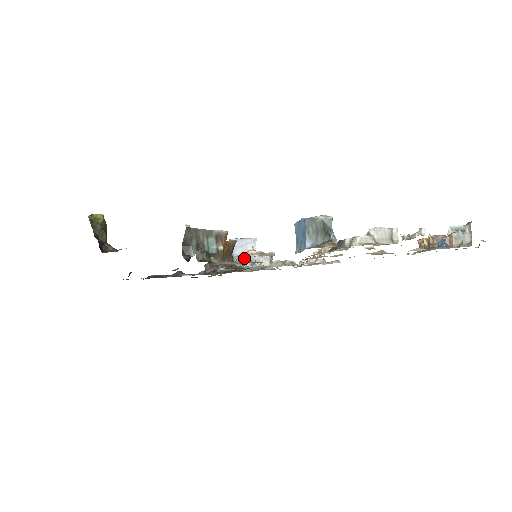
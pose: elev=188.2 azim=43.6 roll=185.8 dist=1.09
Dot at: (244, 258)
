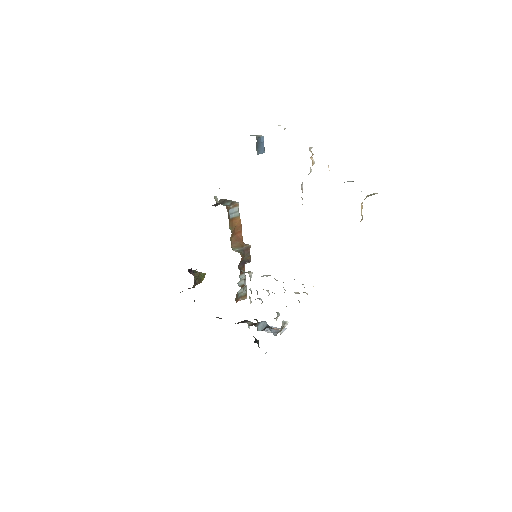
Dot at: (266, 323)
